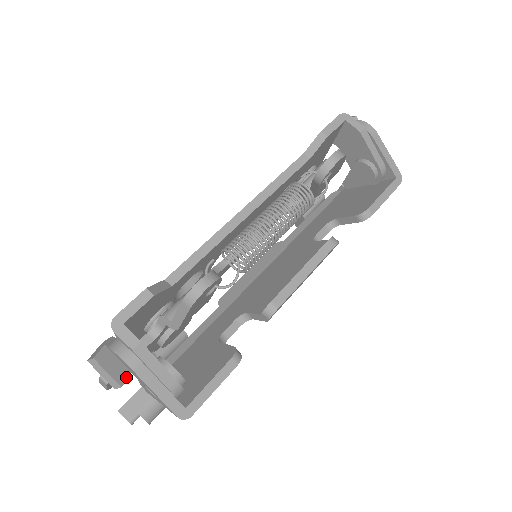
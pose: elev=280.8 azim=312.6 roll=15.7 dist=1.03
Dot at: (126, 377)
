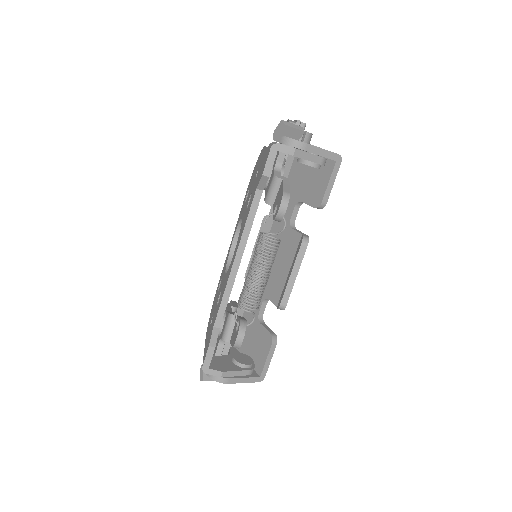
Dot at: occluded
